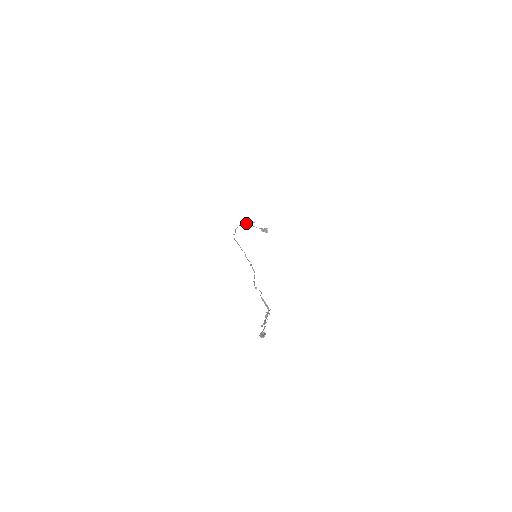
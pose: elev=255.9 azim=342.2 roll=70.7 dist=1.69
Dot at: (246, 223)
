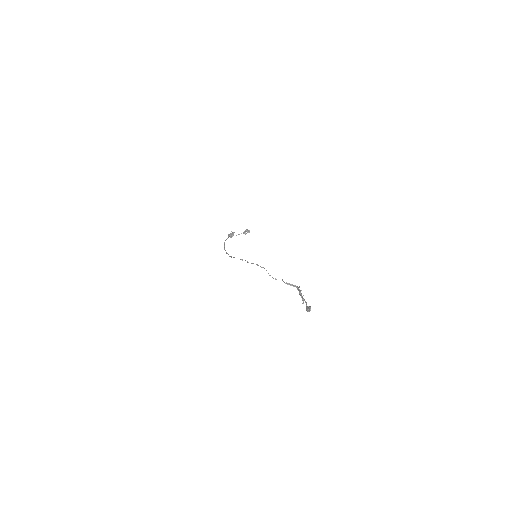
Dot at: occluded
